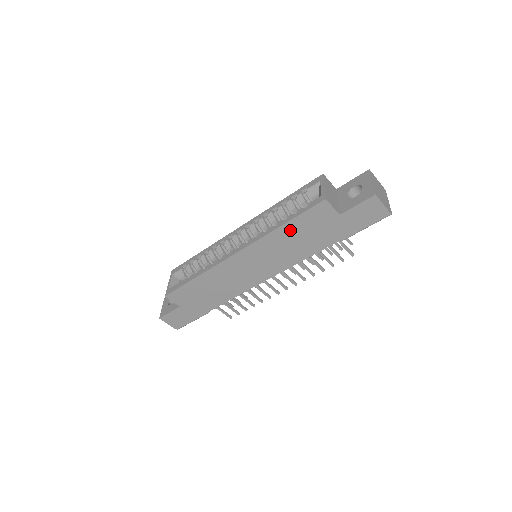
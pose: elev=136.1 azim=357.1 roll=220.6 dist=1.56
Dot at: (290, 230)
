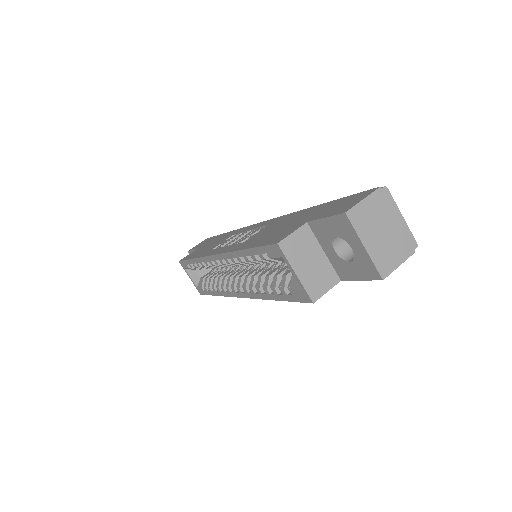
Dot at: occluded
